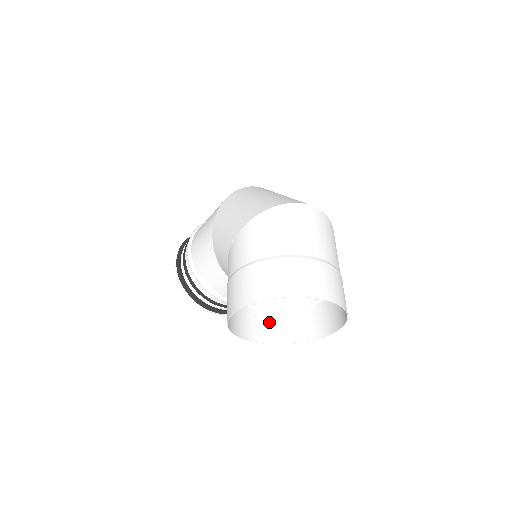
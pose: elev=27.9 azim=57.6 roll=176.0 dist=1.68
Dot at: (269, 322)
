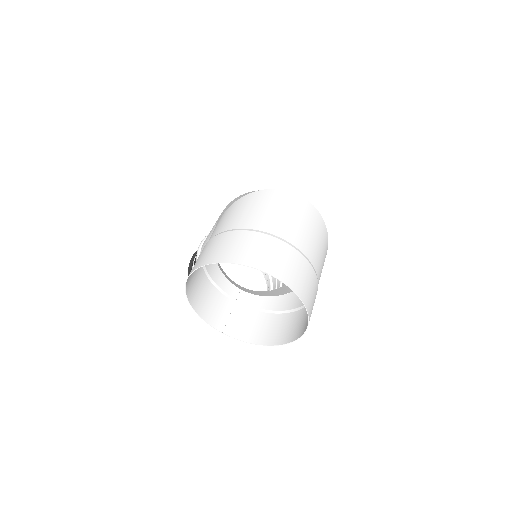
Dot at: (246, 319)
